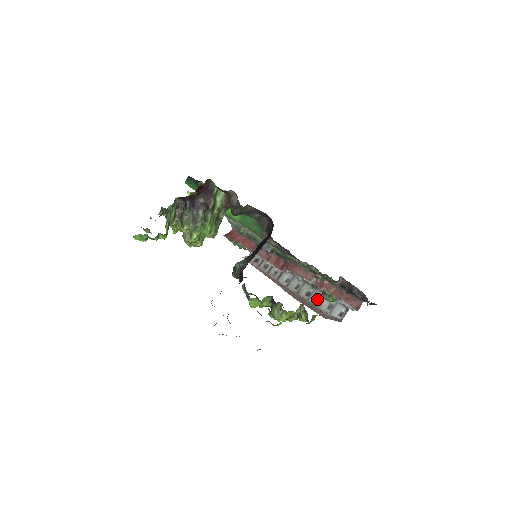
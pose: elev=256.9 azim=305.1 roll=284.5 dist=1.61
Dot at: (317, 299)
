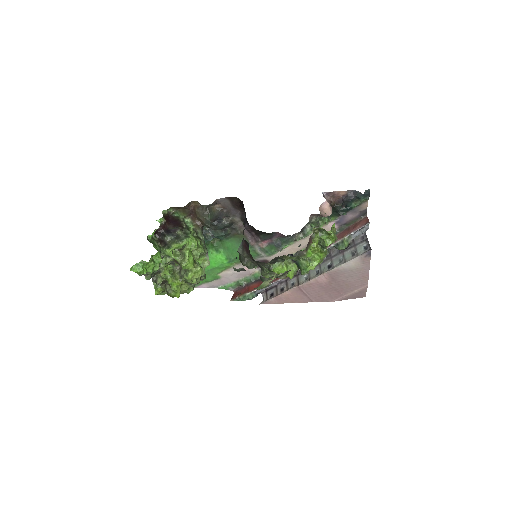
Dot at: (339, 261)
